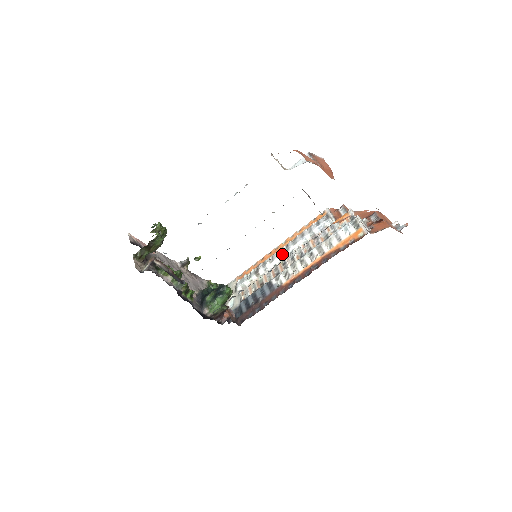
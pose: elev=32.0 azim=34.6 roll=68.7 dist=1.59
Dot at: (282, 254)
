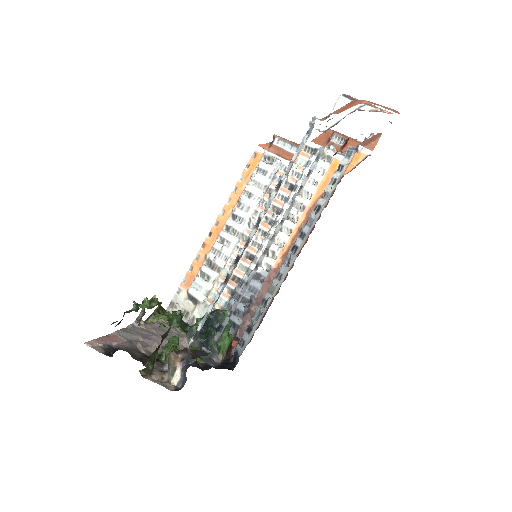
Dot at: (238, 230)
